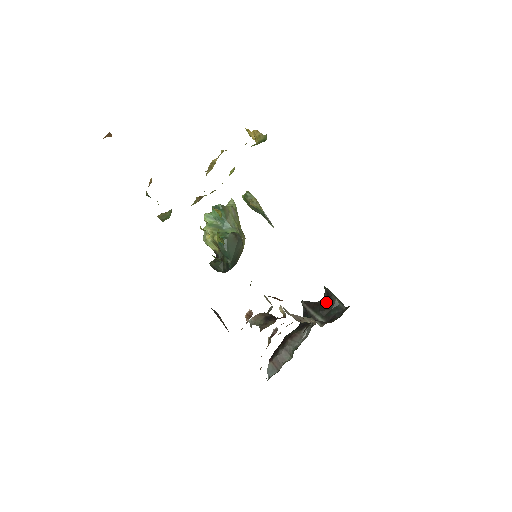
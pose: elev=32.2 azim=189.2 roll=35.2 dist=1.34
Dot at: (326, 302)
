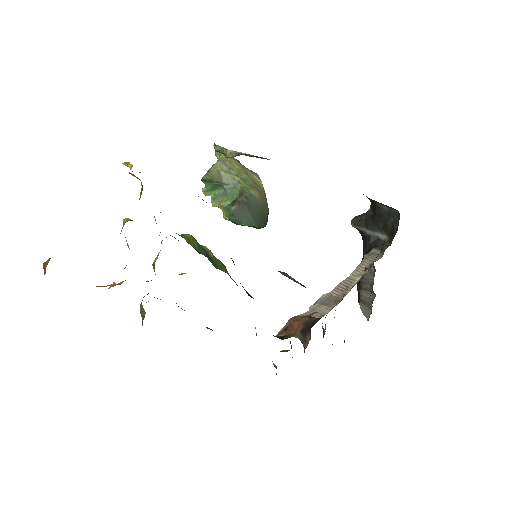
Dot at: (375, 212)
